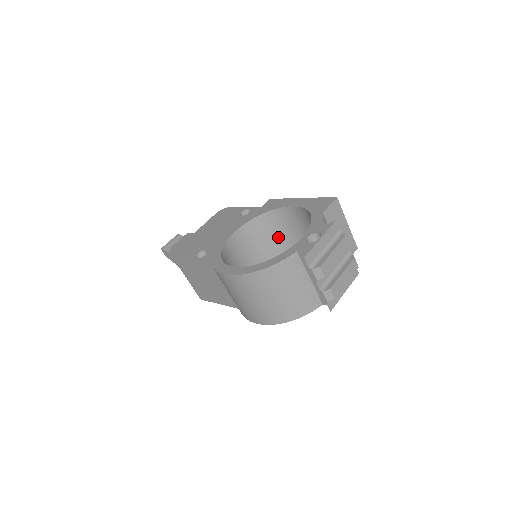
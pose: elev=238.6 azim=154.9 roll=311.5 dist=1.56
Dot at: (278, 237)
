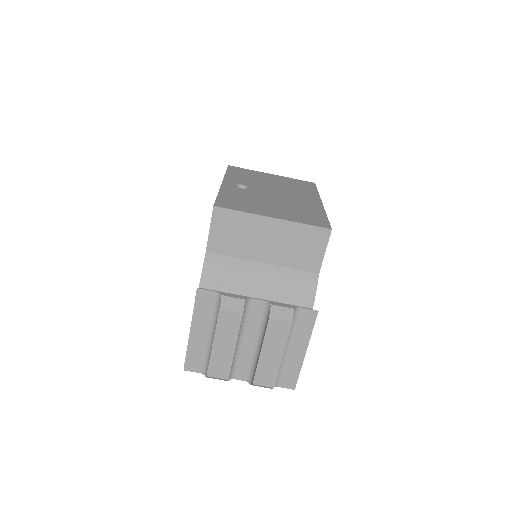
Dot at: occluded
